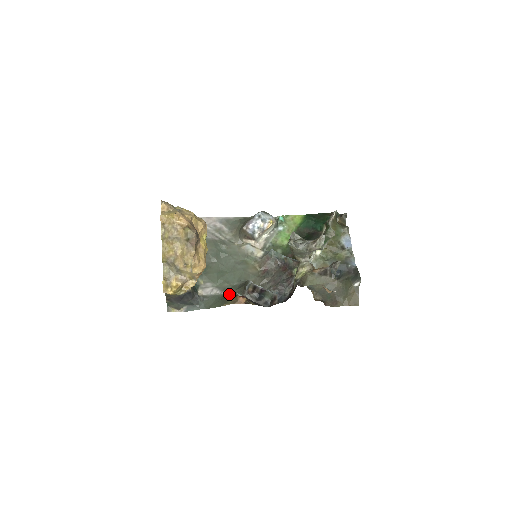
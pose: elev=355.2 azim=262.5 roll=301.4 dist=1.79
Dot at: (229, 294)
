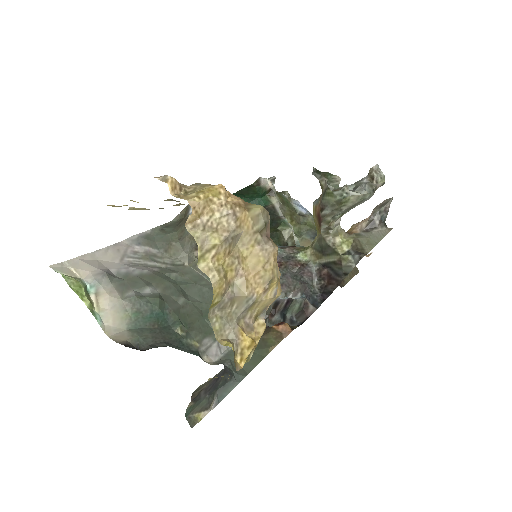
Dot at: occluded
